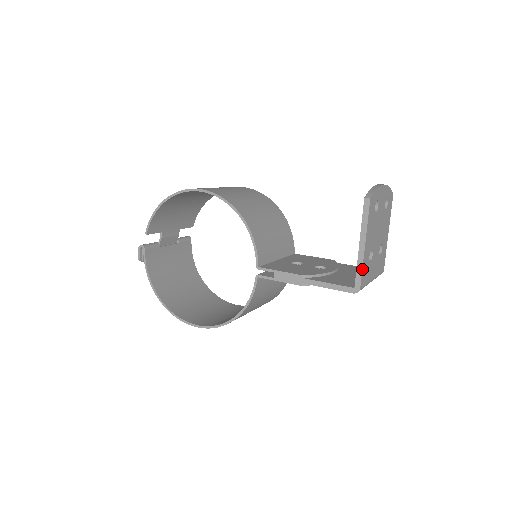
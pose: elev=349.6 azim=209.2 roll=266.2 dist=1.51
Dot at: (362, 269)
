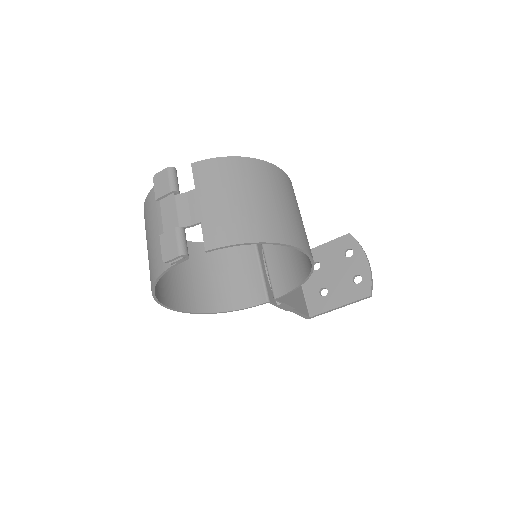
Dot at: (324, 313)
